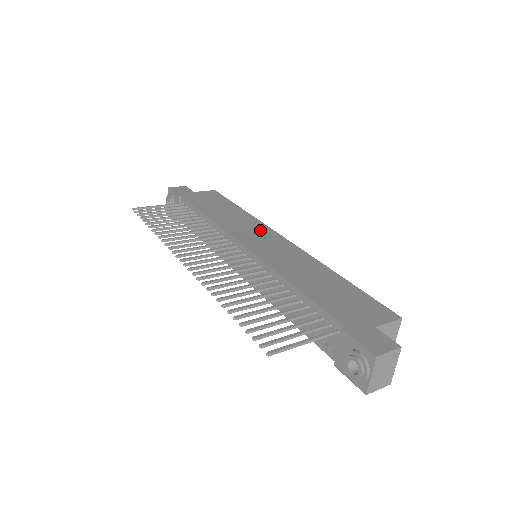
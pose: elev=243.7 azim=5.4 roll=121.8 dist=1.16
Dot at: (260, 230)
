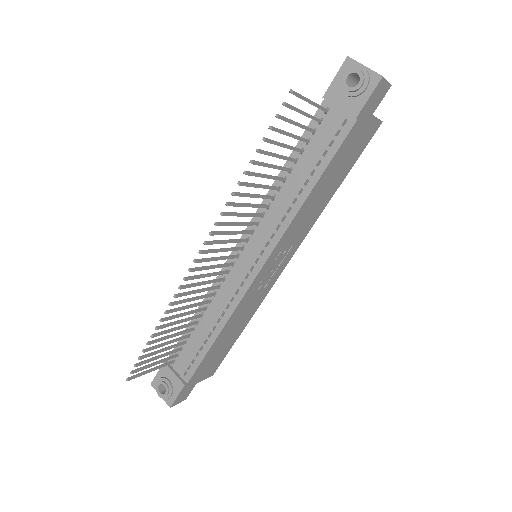
Dot at: occluded
